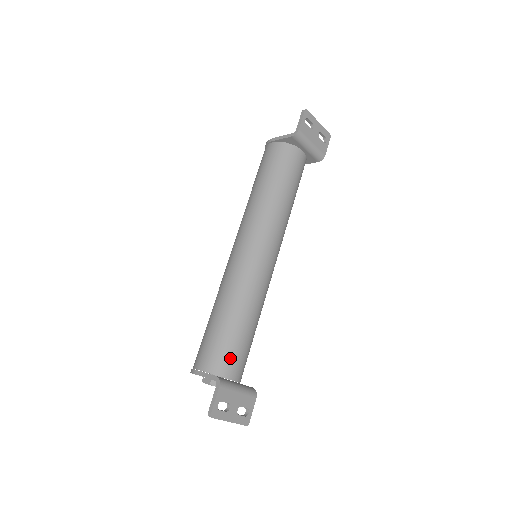
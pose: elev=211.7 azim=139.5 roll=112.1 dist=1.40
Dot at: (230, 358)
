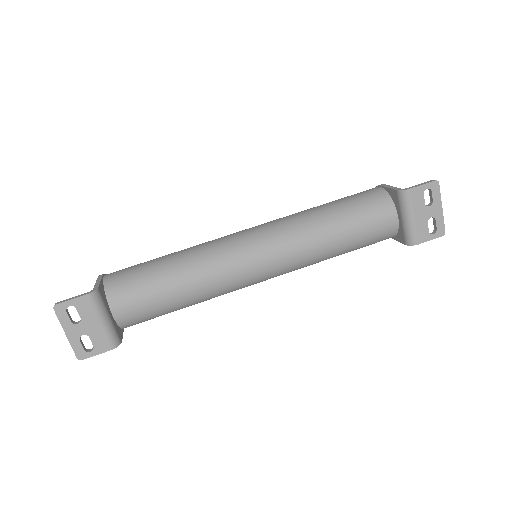
Dot at: (130, 294)
